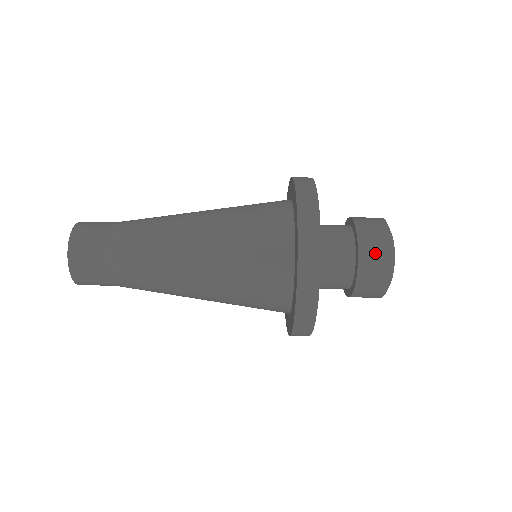
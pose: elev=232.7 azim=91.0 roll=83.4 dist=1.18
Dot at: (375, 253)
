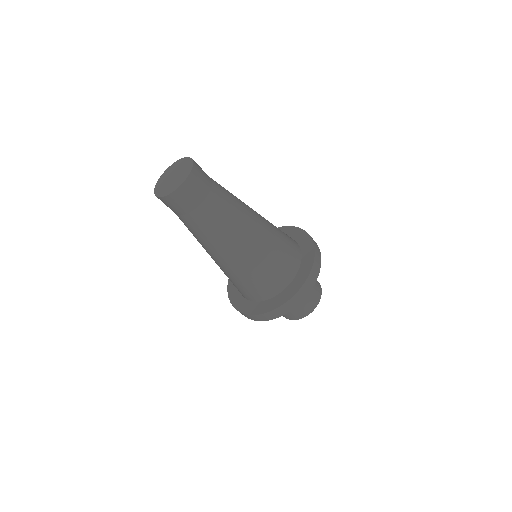
Dot at: (310, 303)
